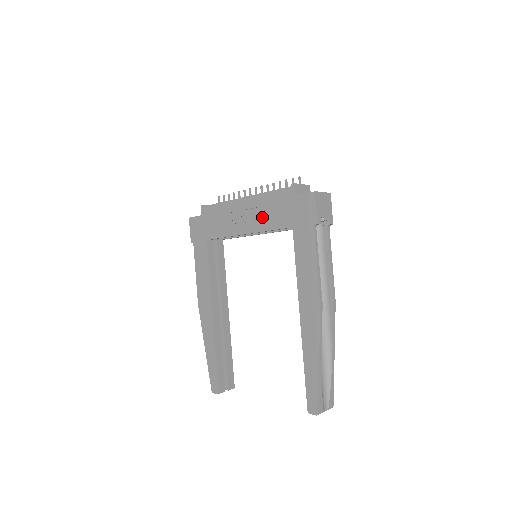
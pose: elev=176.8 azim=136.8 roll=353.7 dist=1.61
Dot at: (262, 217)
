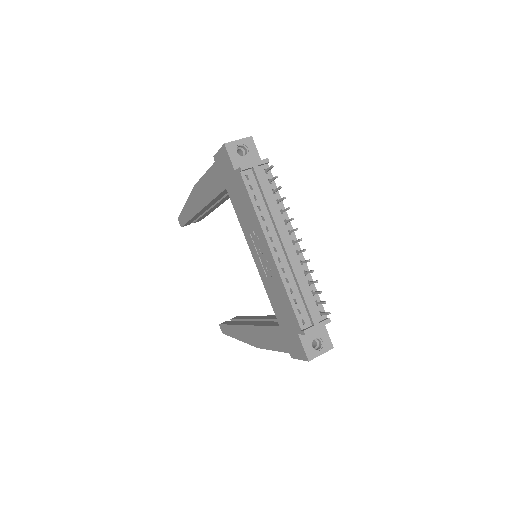
Dot at: (270, 284)
